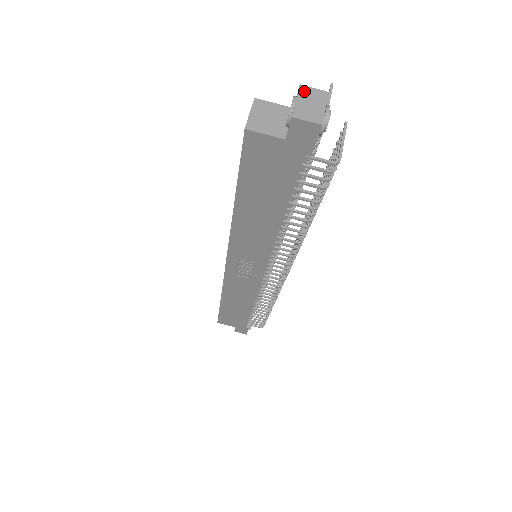
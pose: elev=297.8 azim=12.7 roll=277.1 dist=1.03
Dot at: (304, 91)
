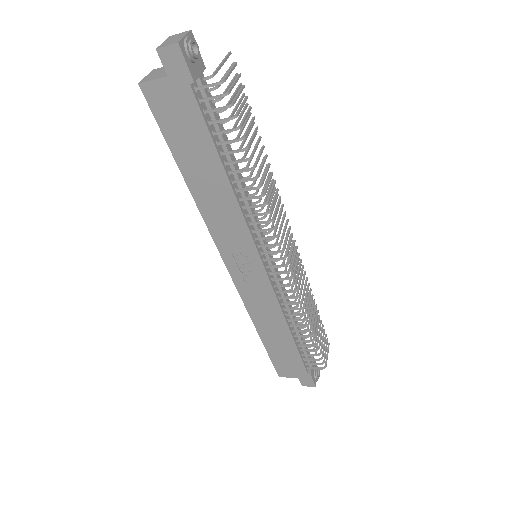
Dot at: (171, 37)
